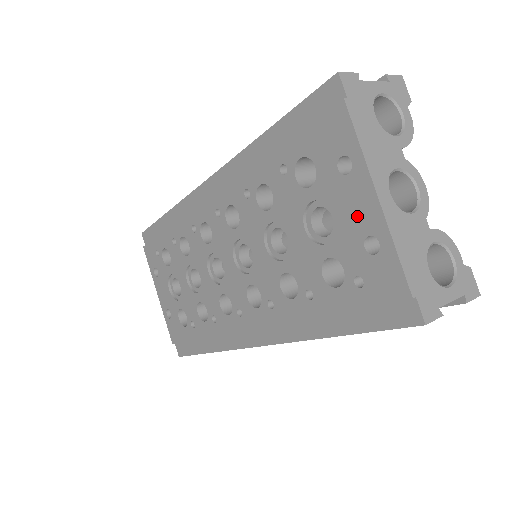
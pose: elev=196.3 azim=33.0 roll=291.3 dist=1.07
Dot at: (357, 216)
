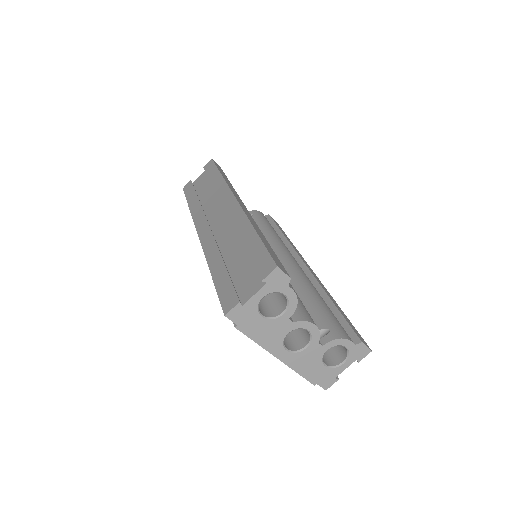
Dot at: occluded
